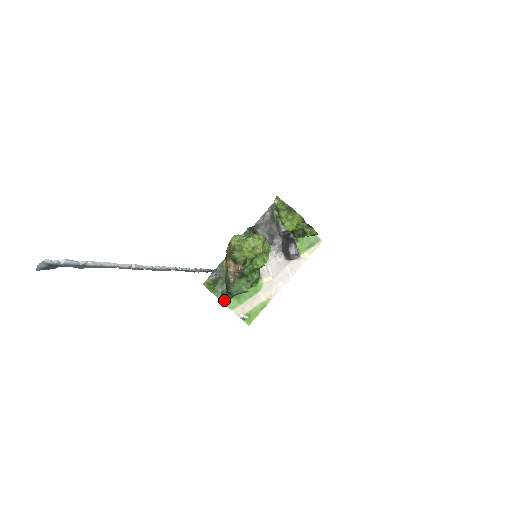
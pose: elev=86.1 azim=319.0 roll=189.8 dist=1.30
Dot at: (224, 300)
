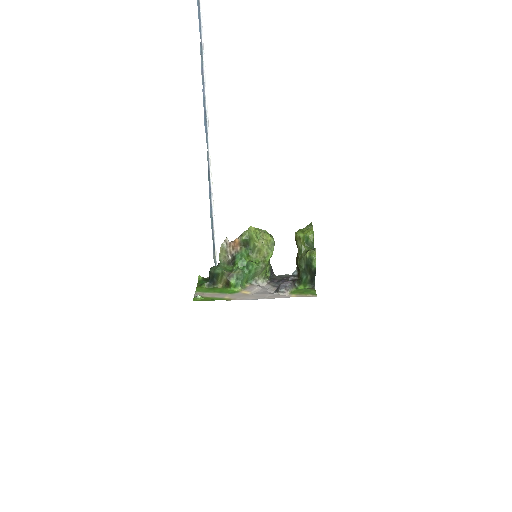
Dot at: (200, 286)
